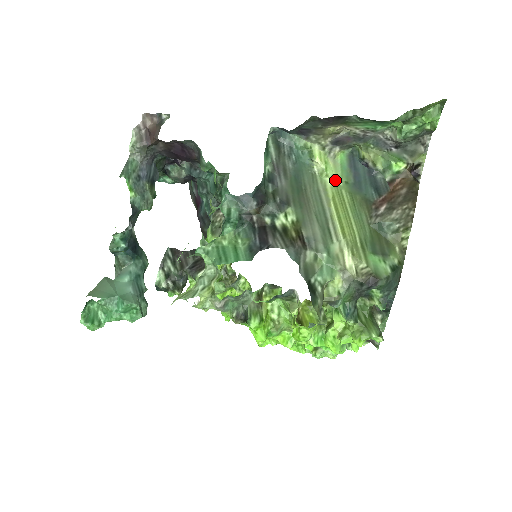
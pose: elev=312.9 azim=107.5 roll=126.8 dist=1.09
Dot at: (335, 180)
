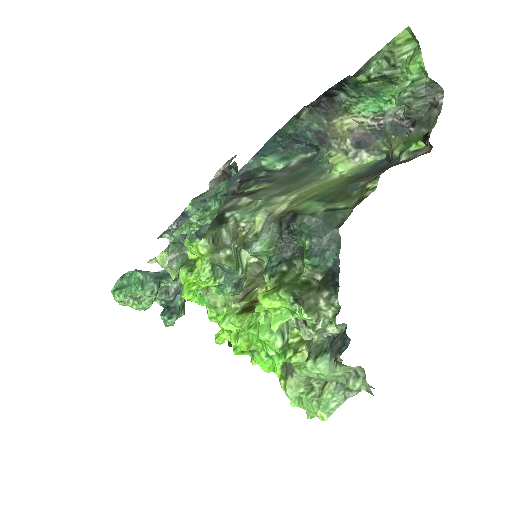
Dot at: (345, 174)
